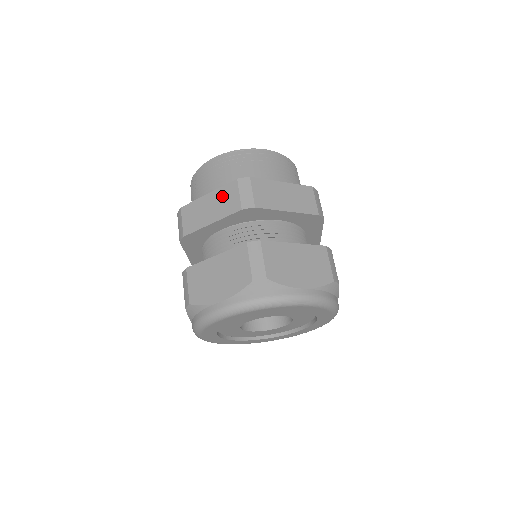
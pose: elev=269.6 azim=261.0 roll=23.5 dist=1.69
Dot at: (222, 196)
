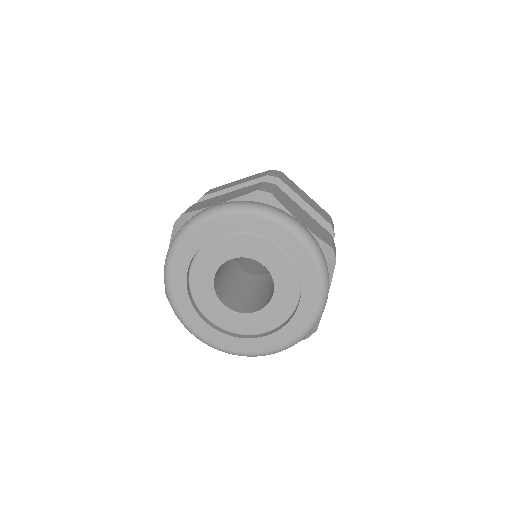
Dot at: (252, 176)
